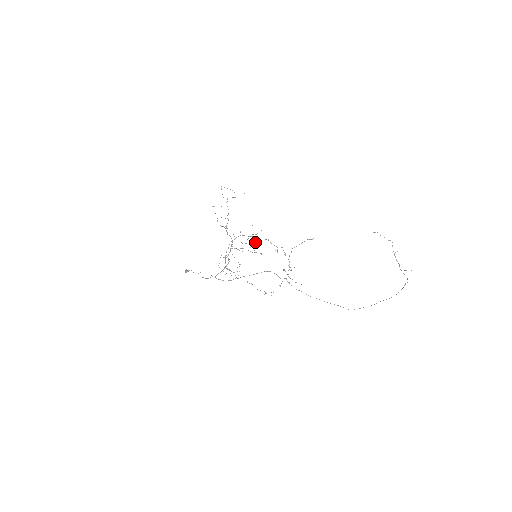
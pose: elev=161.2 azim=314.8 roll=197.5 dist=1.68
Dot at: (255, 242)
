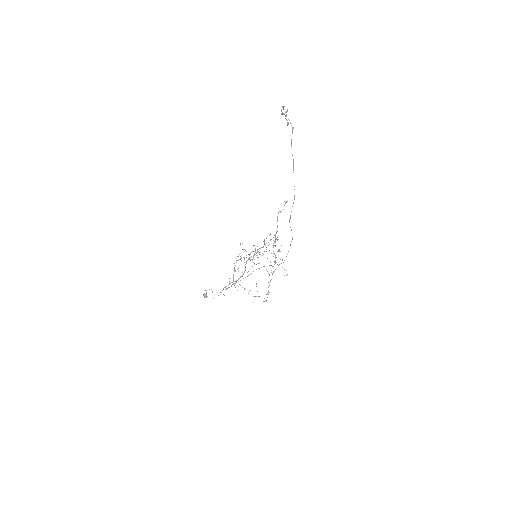
Dot at: occluded
